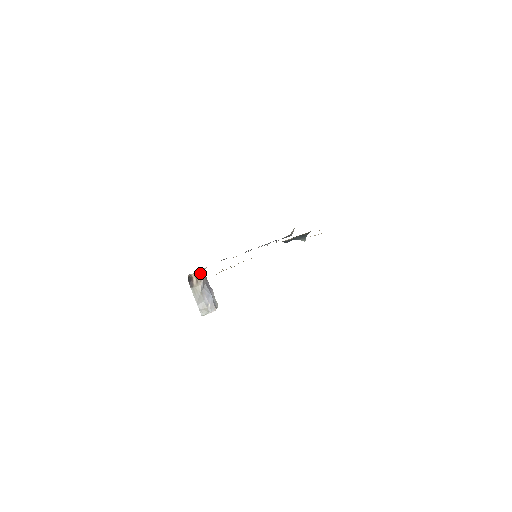
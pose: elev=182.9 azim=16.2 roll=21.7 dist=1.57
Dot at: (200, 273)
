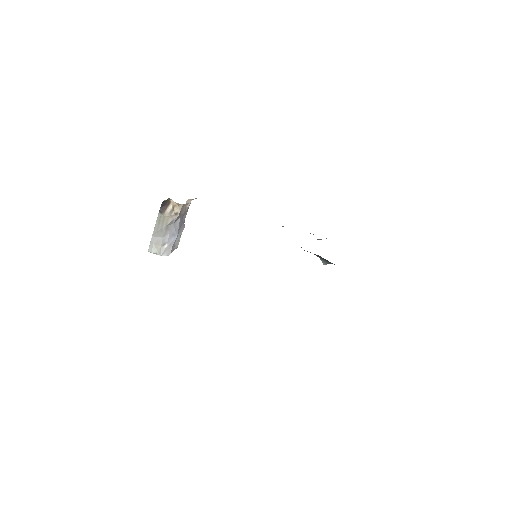
Dot at: (182, 205)
